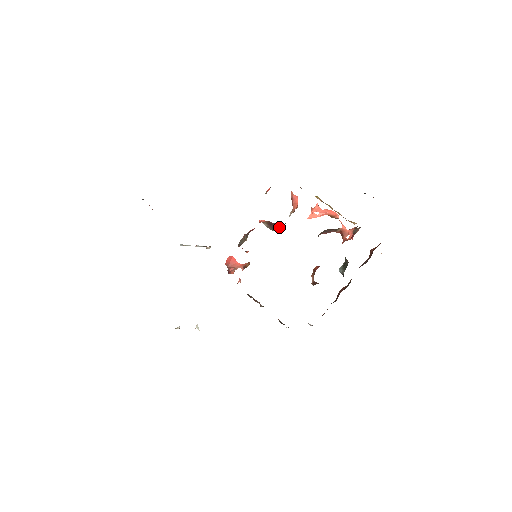
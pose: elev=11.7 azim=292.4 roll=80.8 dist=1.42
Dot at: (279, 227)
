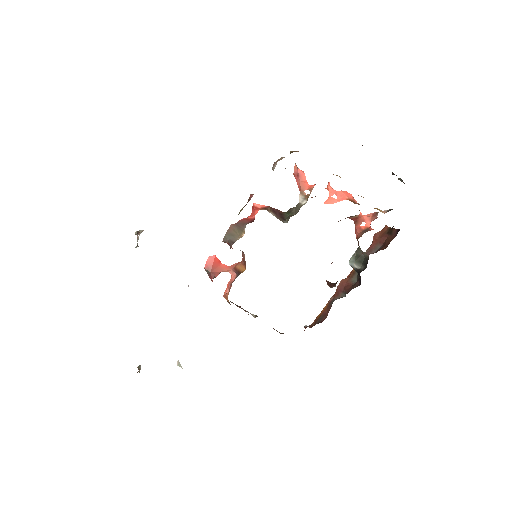
Dot at: (286, 215)
